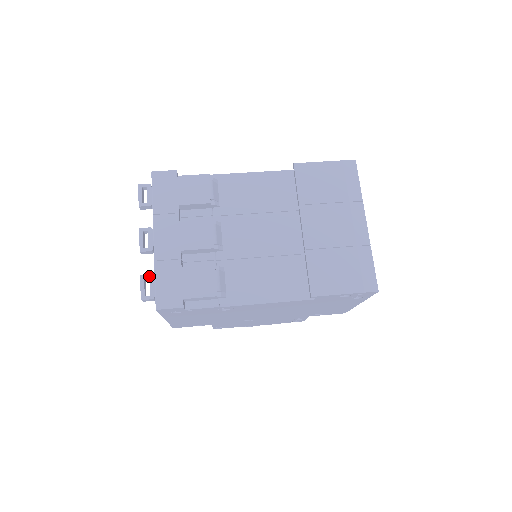
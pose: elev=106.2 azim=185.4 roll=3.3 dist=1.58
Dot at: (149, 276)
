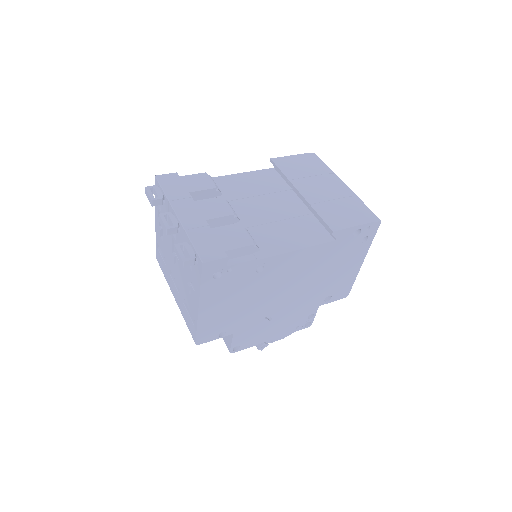
Dot at: (183, 244)
